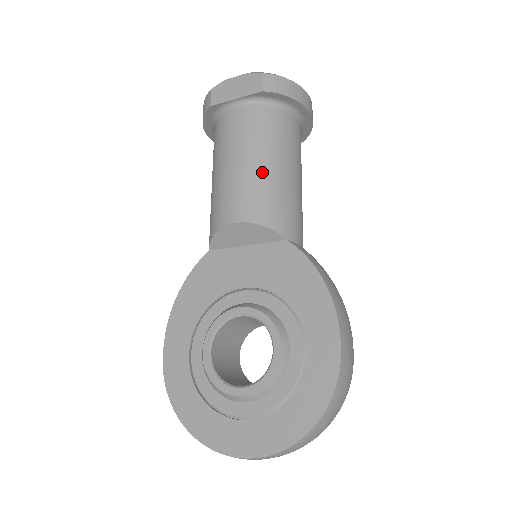
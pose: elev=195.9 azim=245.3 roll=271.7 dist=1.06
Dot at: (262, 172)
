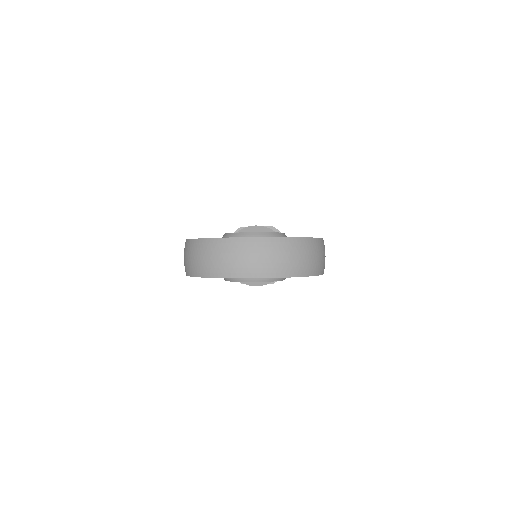
Dot at: occluded
